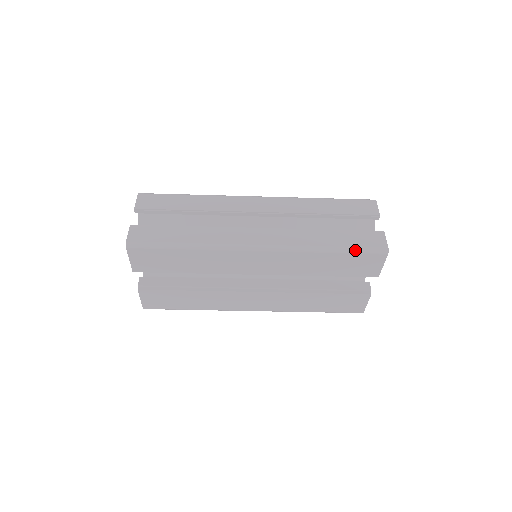
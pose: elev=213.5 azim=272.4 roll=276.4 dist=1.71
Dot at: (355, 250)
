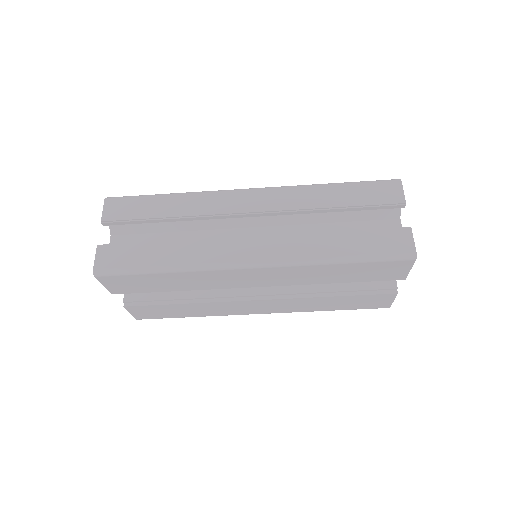
Dot at: (373, 258)
